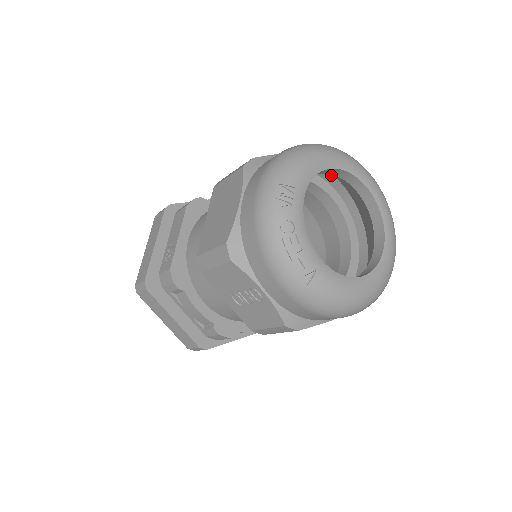
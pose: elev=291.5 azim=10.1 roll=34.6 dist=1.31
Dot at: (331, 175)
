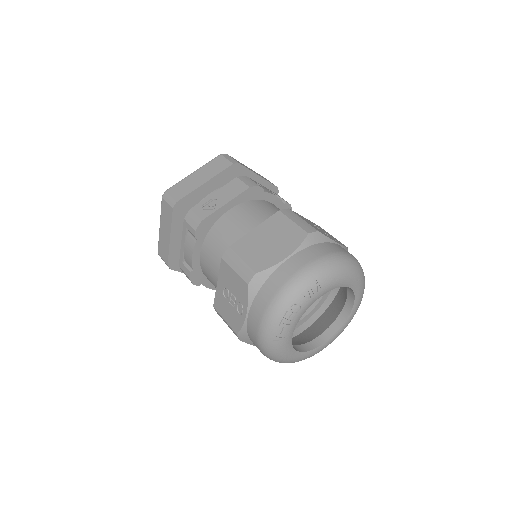
Dot at: occluded
